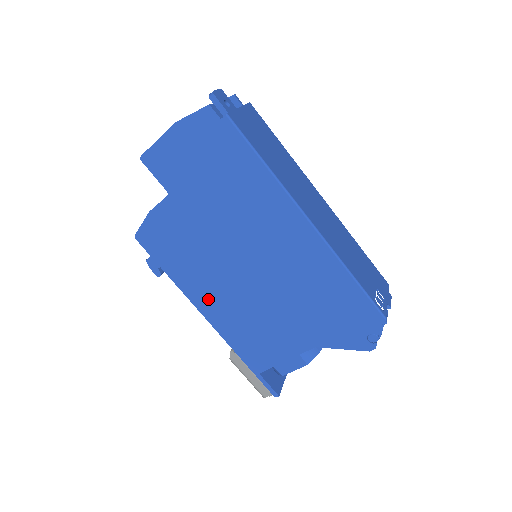
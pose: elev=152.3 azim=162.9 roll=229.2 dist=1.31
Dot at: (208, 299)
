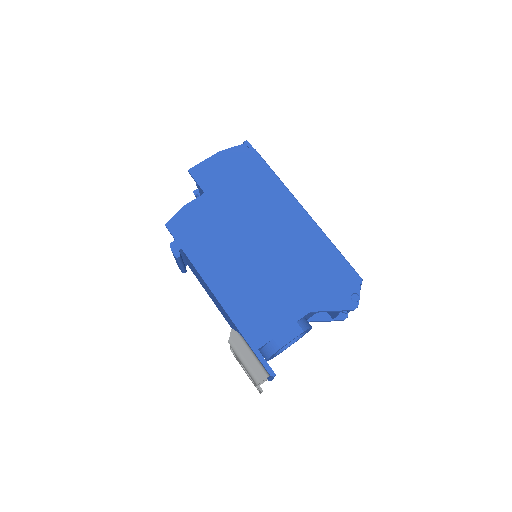
Dot at: (220, 275)
